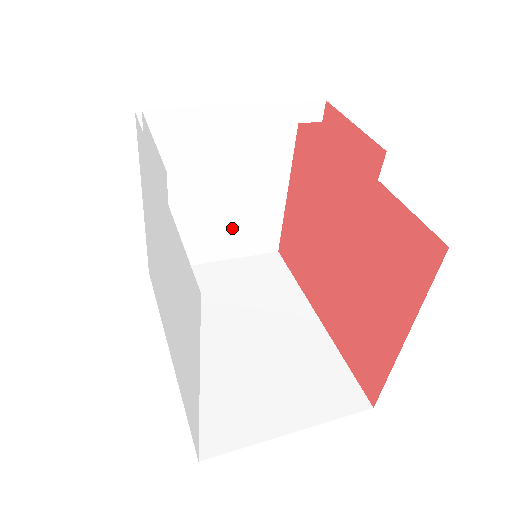
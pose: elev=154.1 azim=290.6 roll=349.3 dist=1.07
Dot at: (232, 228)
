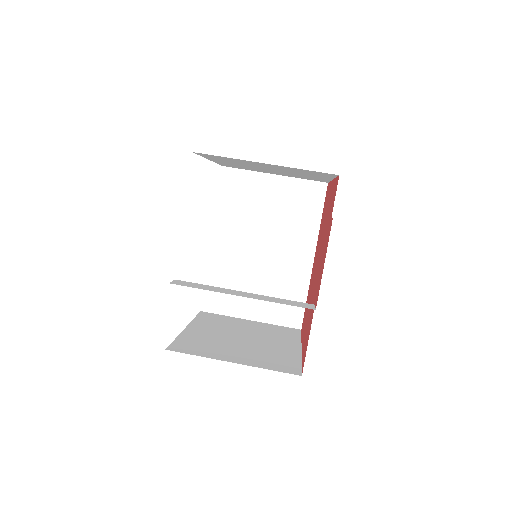
Dot at: (285, 174)
